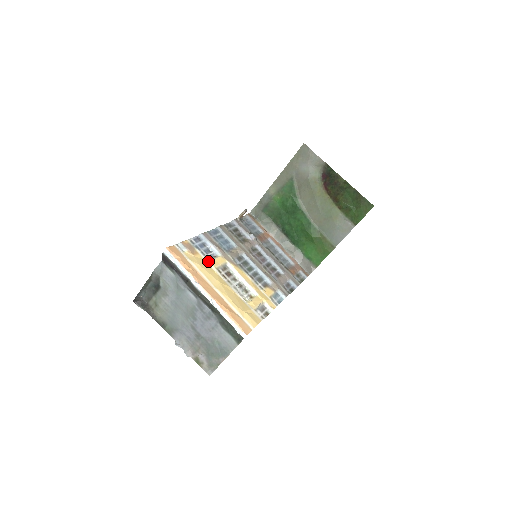
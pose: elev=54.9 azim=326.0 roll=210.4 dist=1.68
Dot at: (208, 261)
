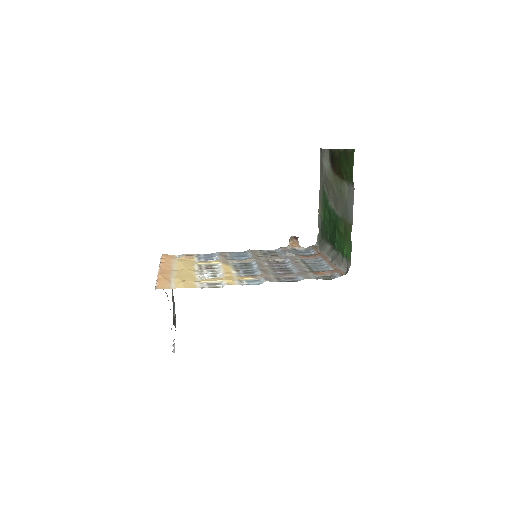
Dot at: (197, 262)
